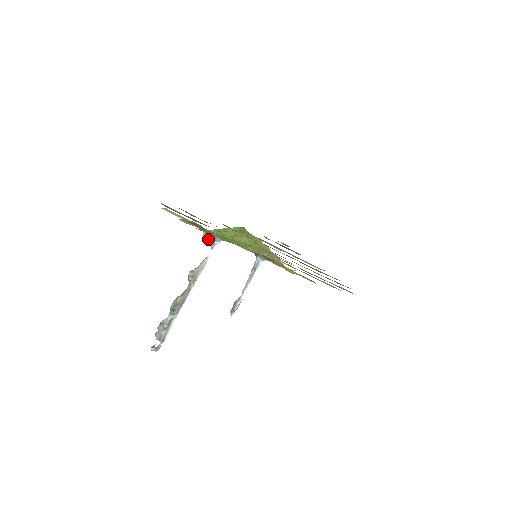
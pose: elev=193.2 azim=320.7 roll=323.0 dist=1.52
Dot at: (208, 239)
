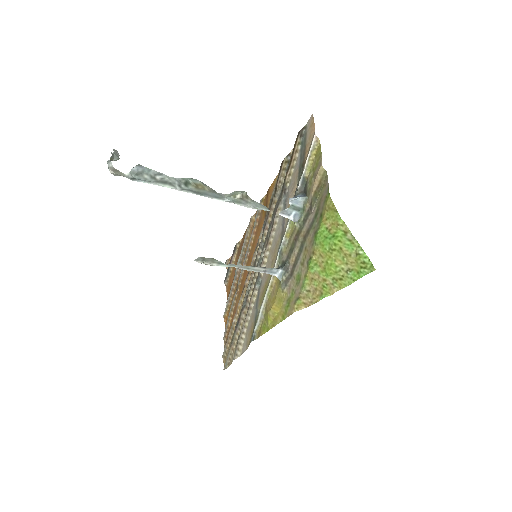
Dot at: (293, 205)
